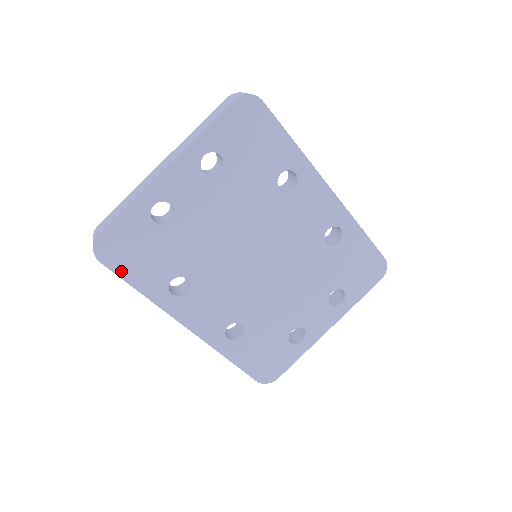
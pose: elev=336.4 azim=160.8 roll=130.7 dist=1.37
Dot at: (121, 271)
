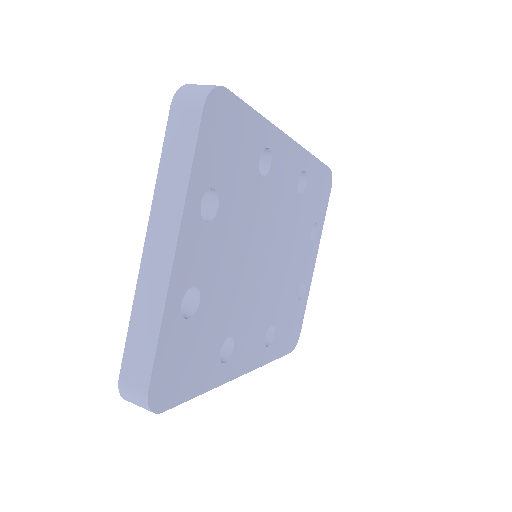
Dot at: (181, 397)
